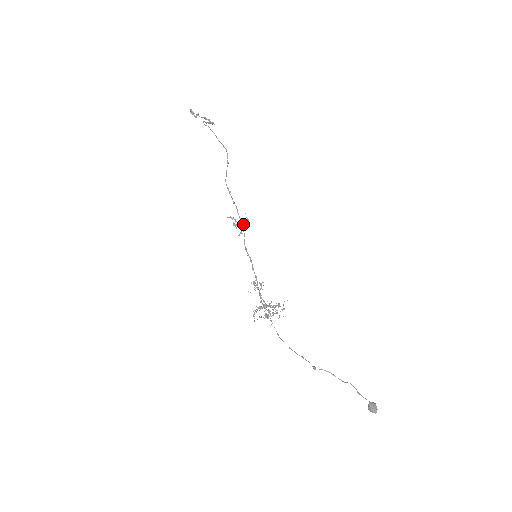
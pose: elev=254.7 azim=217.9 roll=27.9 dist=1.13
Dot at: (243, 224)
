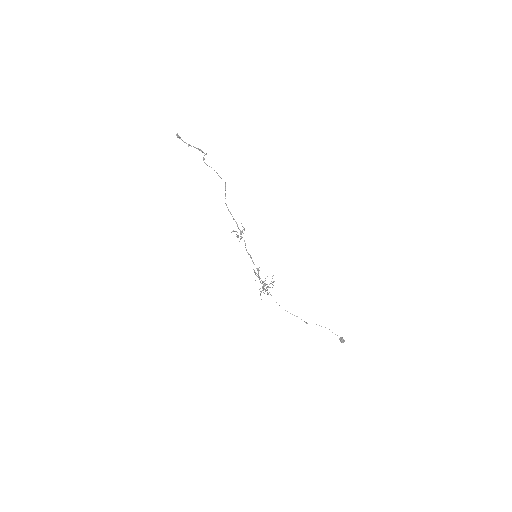
Dot at: occluded
